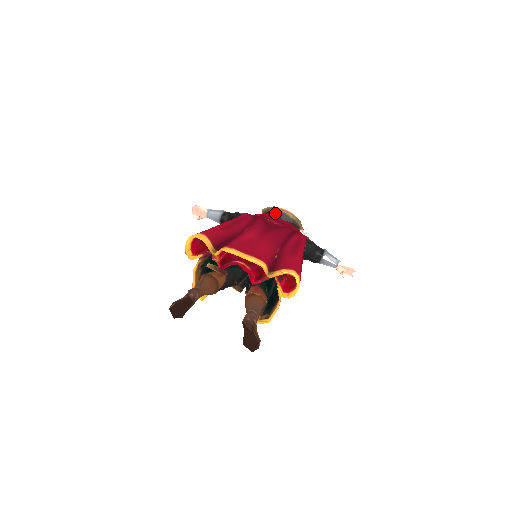
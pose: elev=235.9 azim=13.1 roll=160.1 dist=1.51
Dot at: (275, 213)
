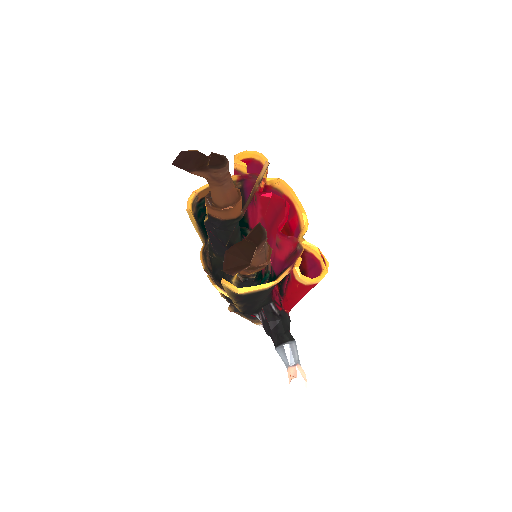
Dot at: occluded
